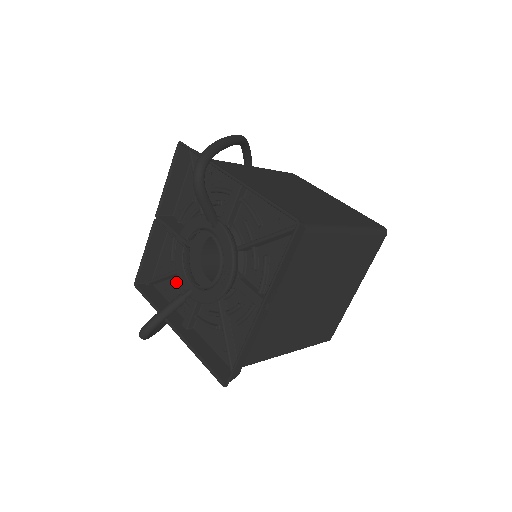
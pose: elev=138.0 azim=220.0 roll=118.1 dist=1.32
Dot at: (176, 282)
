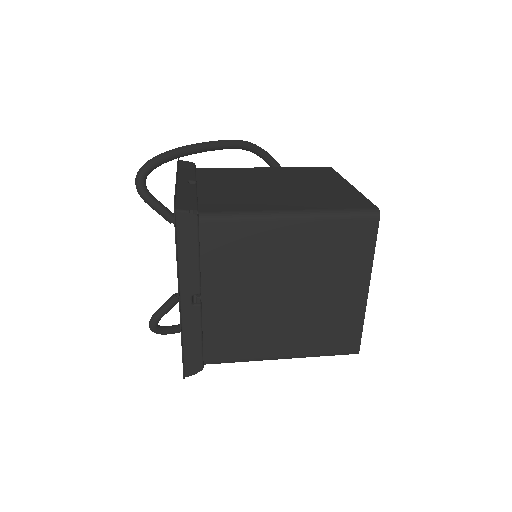
Dot at: occluded
